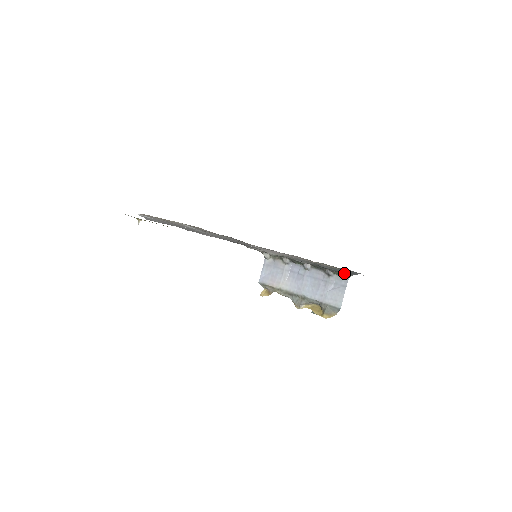
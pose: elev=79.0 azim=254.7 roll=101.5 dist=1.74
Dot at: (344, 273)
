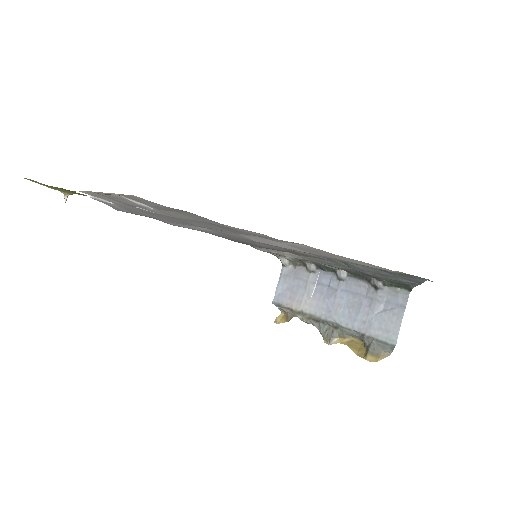
Dot at: (400, 282)
